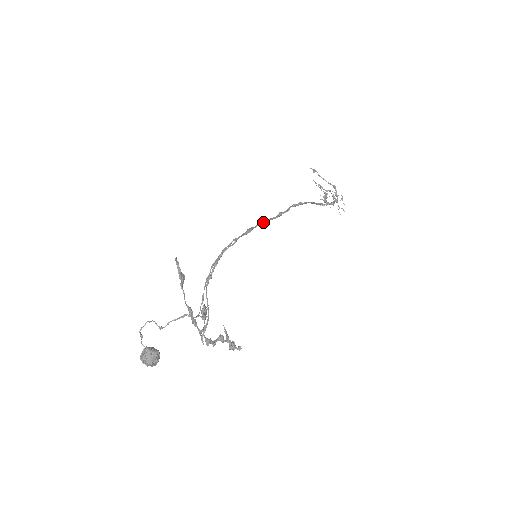
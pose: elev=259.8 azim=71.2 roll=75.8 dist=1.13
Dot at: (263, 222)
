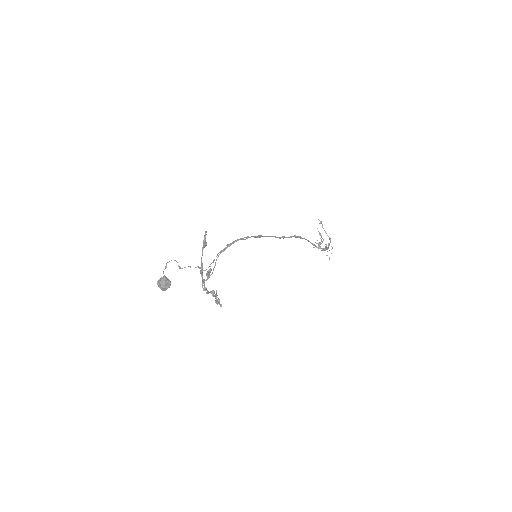
Dot at: (270, 236)
